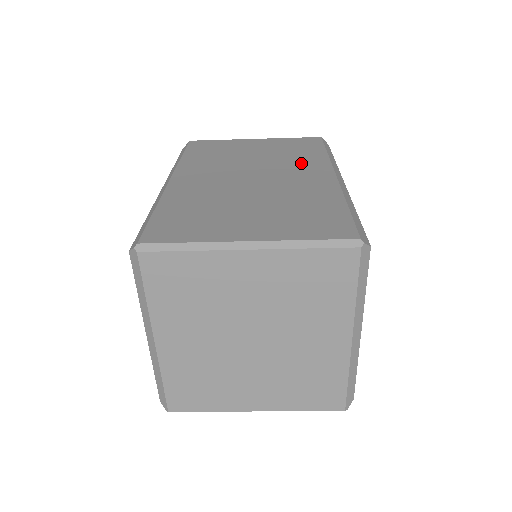
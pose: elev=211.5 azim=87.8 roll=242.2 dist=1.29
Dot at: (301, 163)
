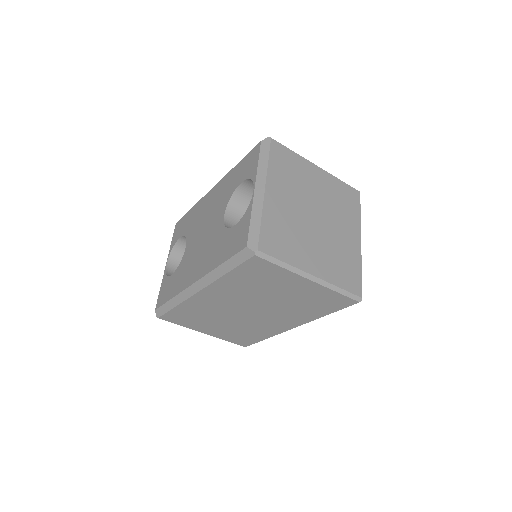
Dot at: occluded
